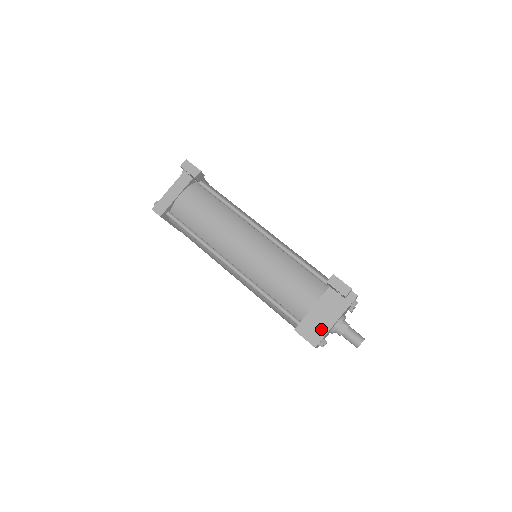
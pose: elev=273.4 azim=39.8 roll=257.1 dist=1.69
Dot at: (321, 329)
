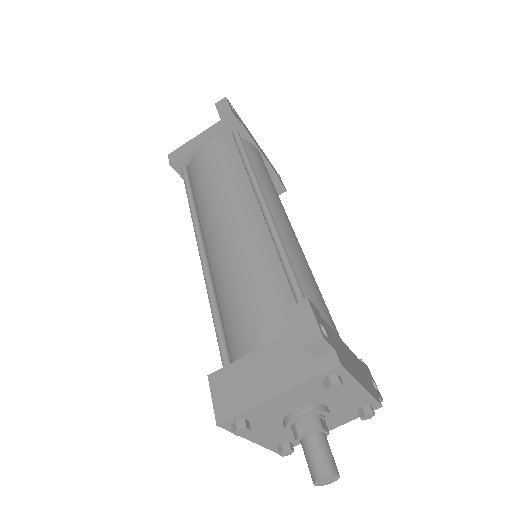
Dot at: (245, 396)
